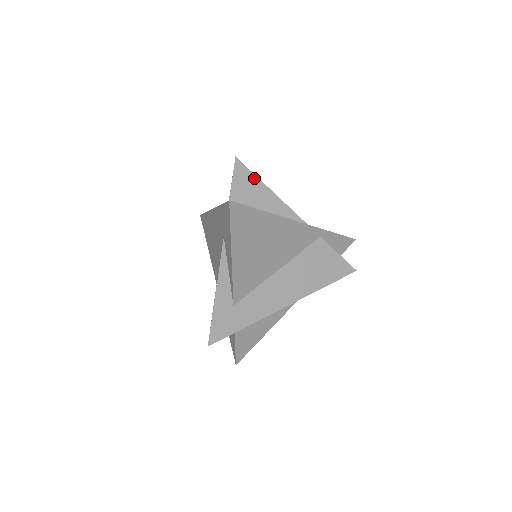
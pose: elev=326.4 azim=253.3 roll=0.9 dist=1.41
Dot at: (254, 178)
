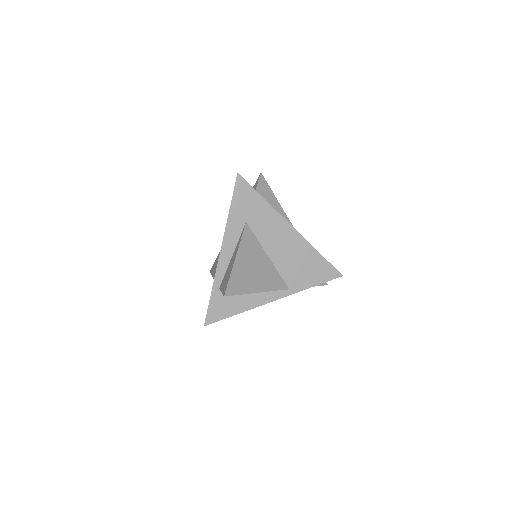
Dot at: (241, 294)
